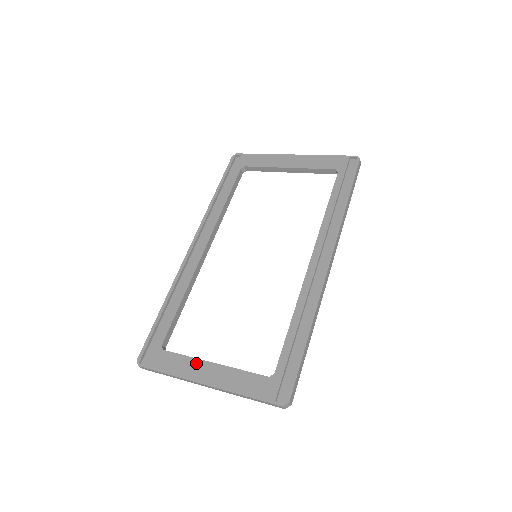
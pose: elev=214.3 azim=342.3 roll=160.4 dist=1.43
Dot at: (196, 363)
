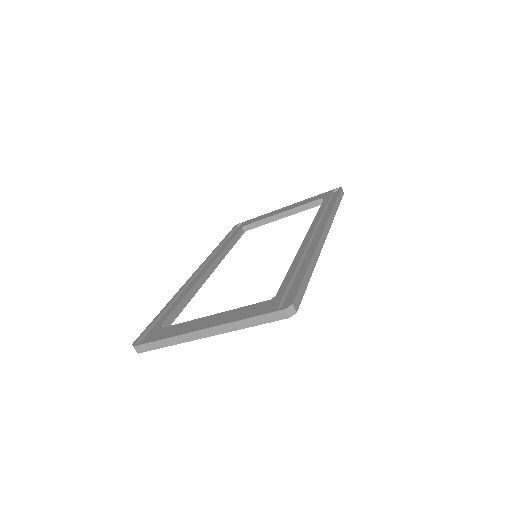
Dot at: (194, 322)
